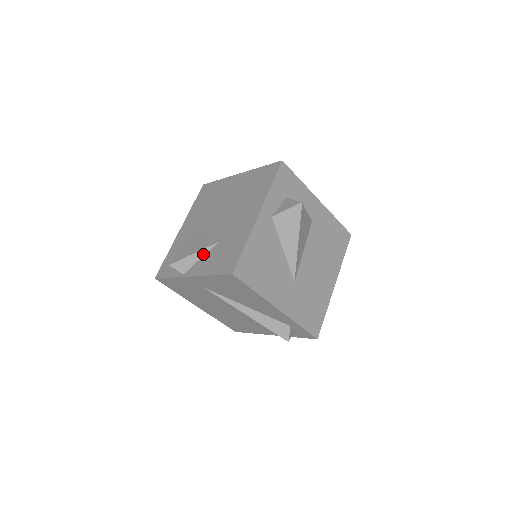
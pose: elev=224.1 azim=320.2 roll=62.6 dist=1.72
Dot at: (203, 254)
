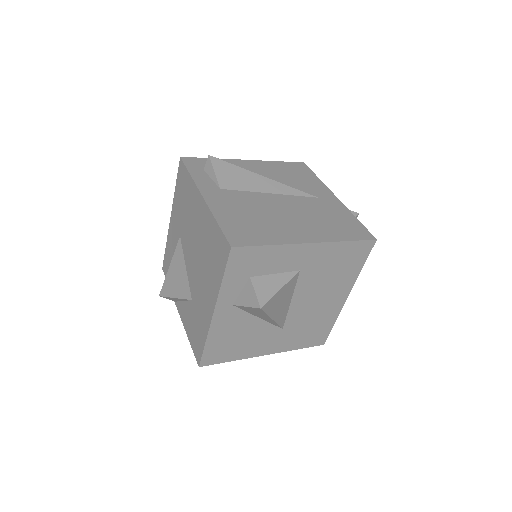
Dot at: (183, 300)
